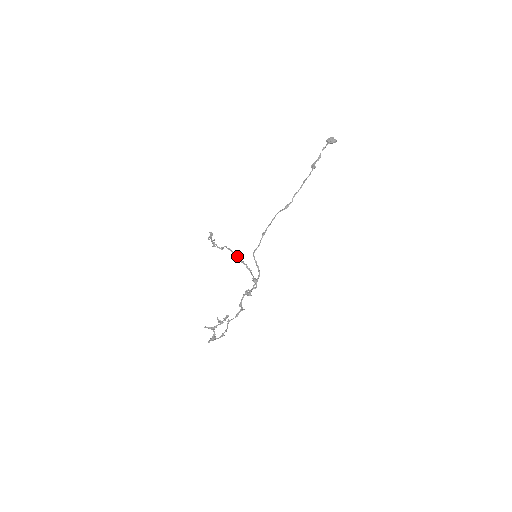
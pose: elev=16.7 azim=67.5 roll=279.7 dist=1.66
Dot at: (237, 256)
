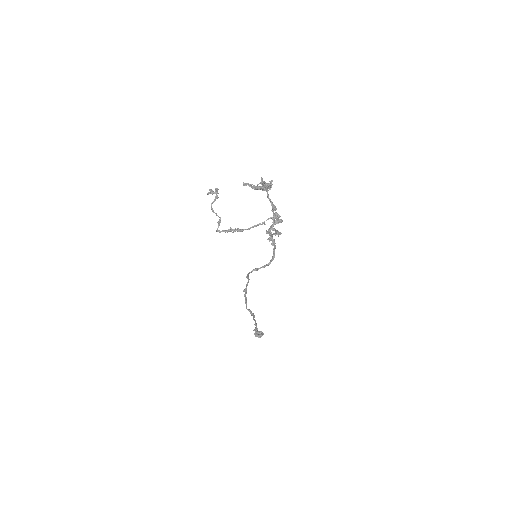
Dot at: (239, 230)
